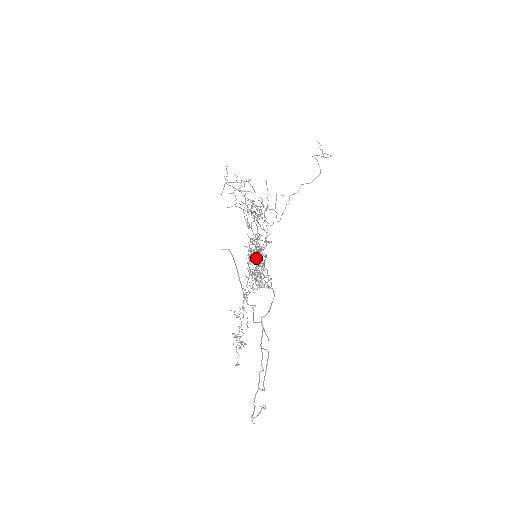
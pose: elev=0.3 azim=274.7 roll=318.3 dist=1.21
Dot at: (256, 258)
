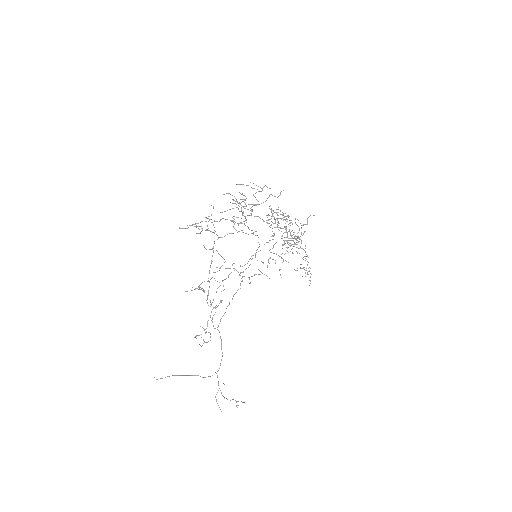
Dot at: (205, 332)
